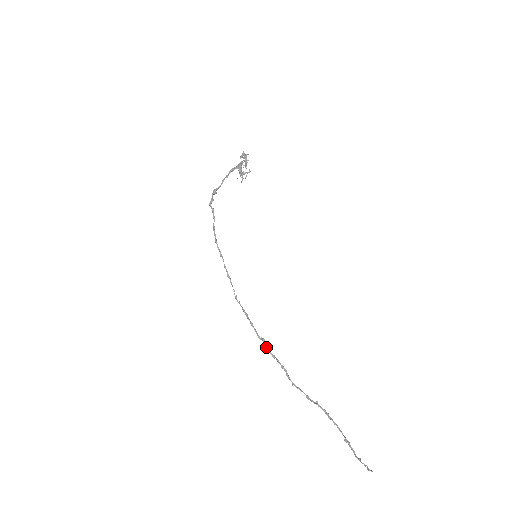
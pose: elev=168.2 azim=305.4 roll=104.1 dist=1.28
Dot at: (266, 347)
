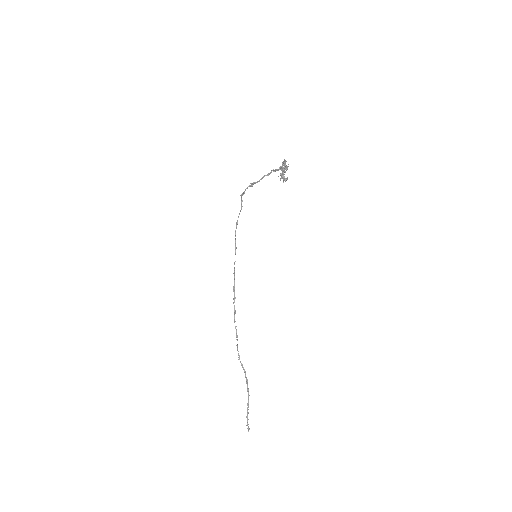
Dot at: (234, 318)
